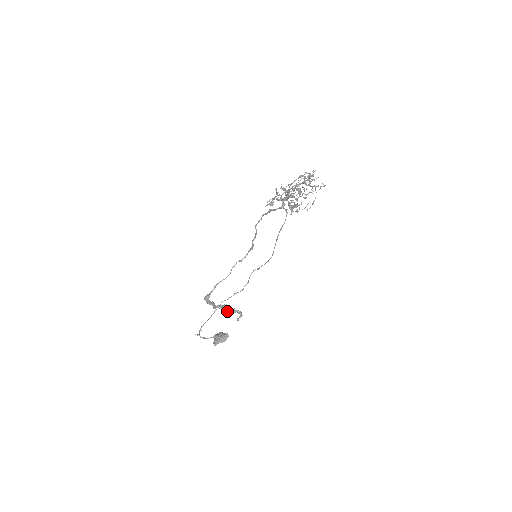
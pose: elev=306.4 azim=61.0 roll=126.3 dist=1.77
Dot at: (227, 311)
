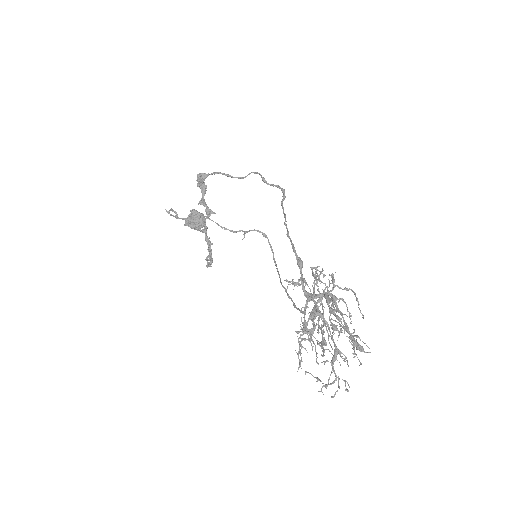
Dot at: (205, 233)
